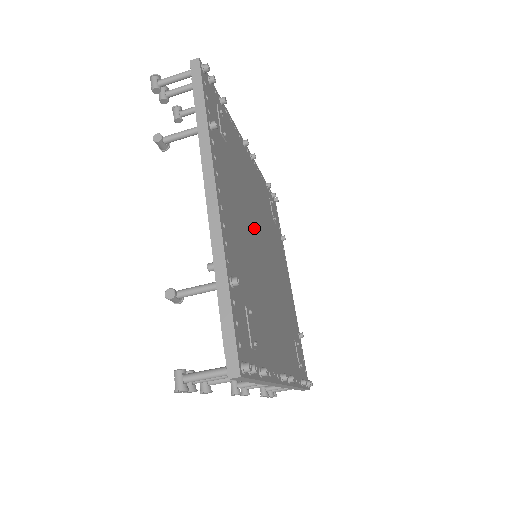
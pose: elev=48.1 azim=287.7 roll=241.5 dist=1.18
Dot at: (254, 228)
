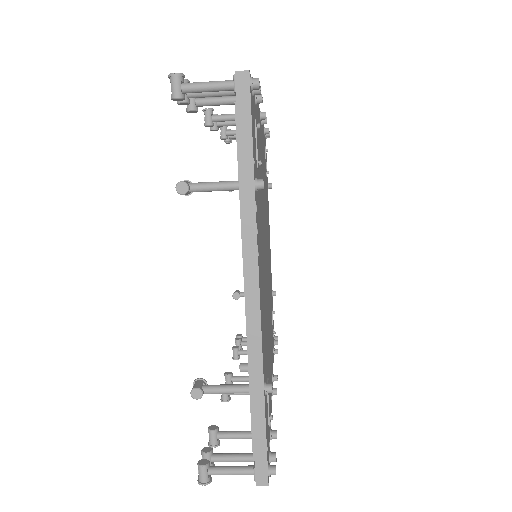
Dot at: (264, 243)
